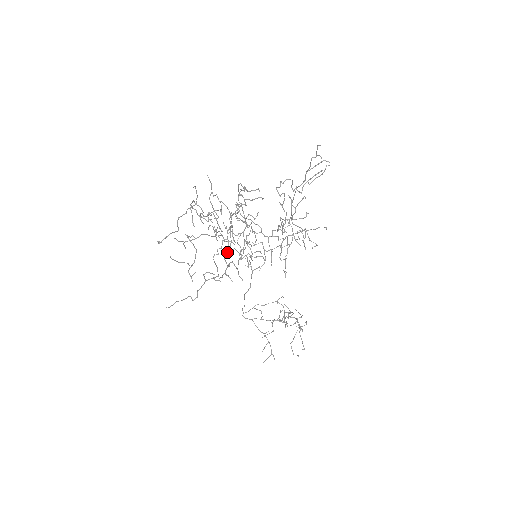
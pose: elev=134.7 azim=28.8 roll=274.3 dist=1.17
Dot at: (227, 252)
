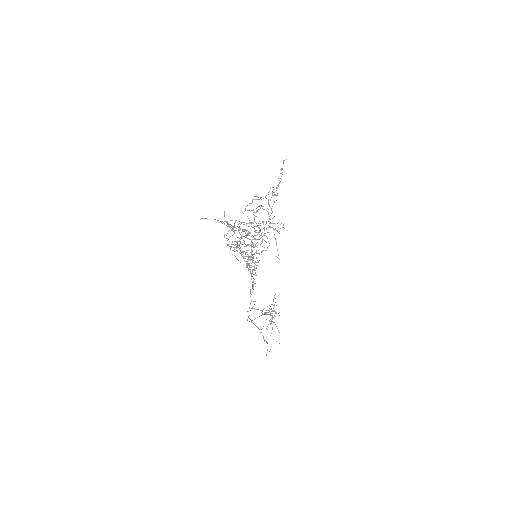
Dot at: (243, 258)
